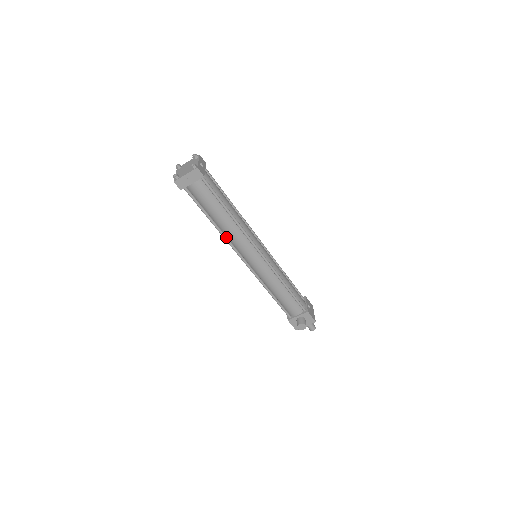
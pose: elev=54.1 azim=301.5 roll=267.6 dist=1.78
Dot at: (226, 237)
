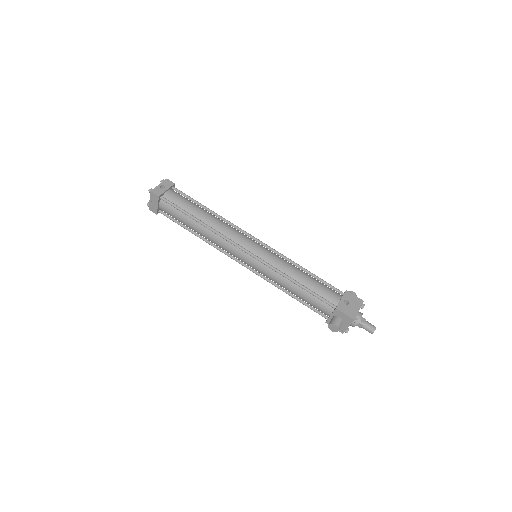
Dot at: (213, 244)
